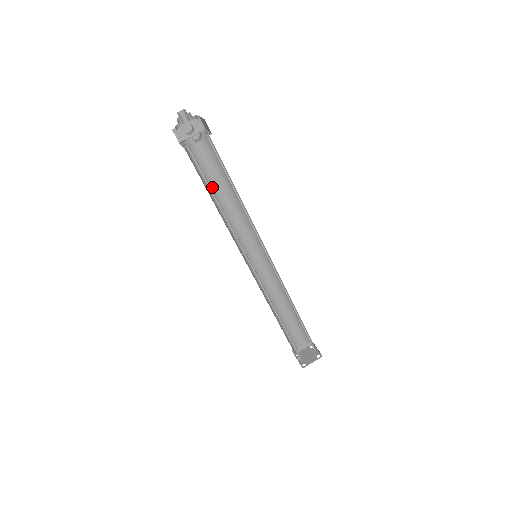
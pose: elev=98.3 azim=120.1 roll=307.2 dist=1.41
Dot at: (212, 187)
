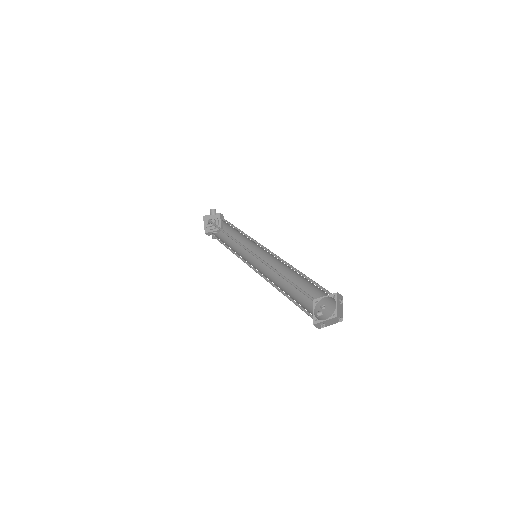
Dot at: (226, 244)
